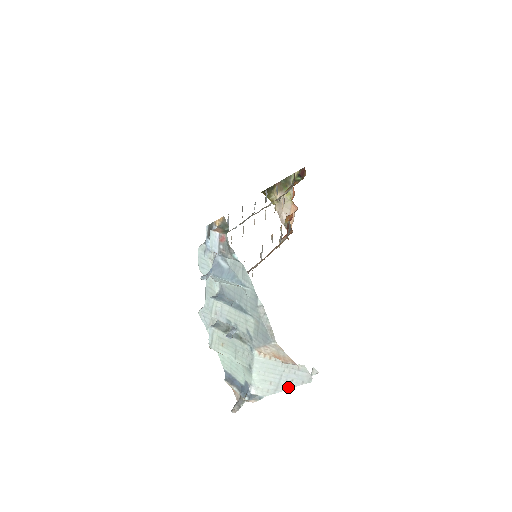
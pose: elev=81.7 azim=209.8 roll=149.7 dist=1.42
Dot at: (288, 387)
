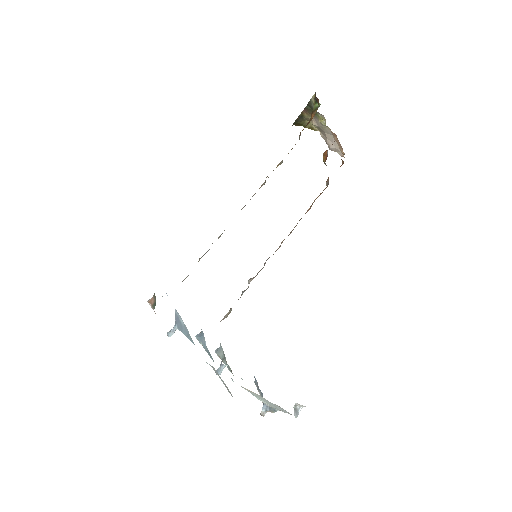
Dot at: (286, 412)
